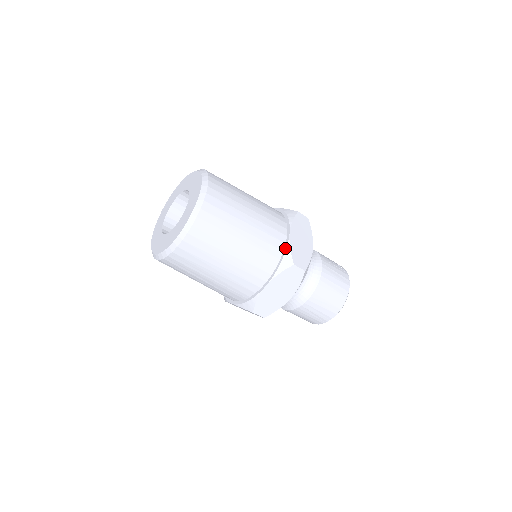
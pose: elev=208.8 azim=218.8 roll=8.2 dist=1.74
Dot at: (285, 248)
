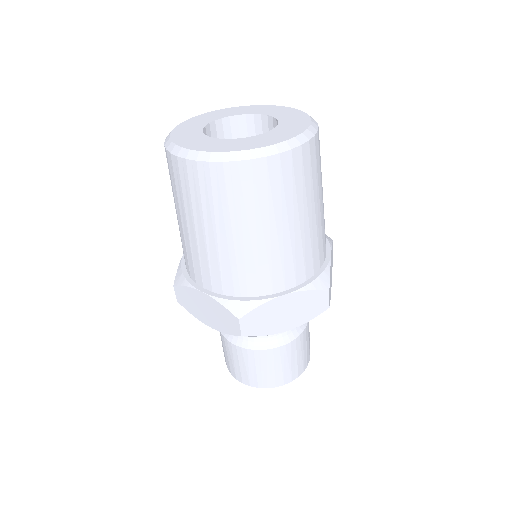
Dot at: (324, 266)
